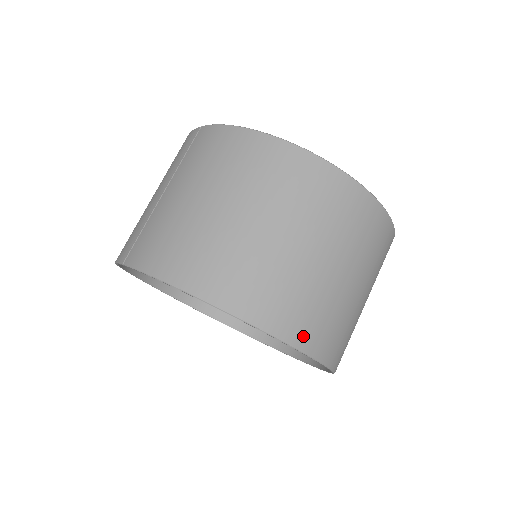
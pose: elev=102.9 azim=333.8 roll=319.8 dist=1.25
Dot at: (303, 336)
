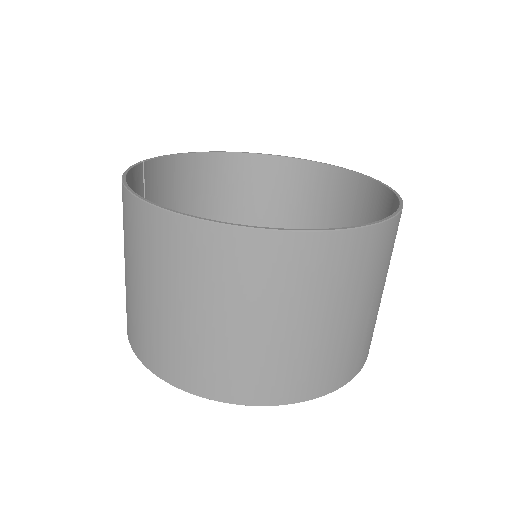
Dot at: (200, 385)
